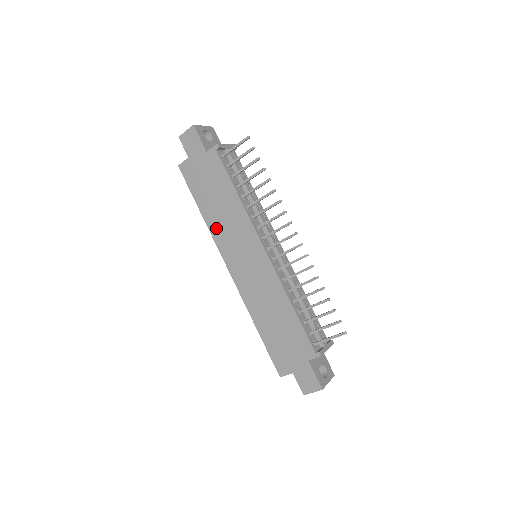
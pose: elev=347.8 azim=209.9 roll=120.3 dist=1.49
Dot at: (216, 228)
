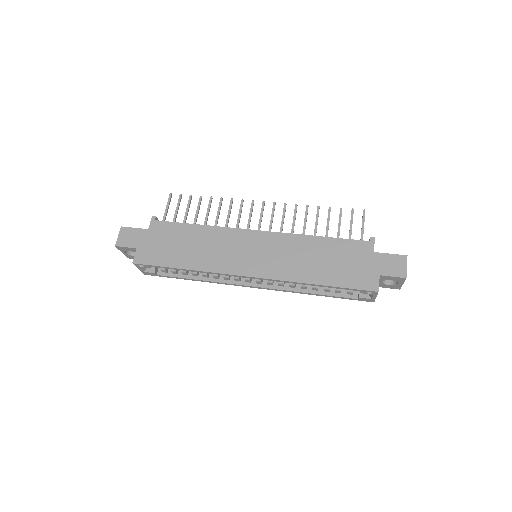
Dot at: (208, 263)
